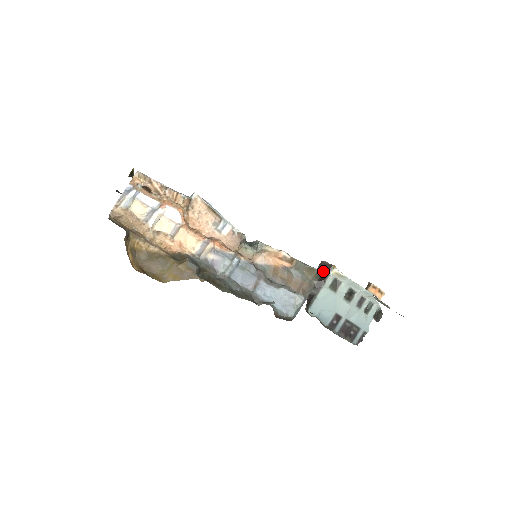
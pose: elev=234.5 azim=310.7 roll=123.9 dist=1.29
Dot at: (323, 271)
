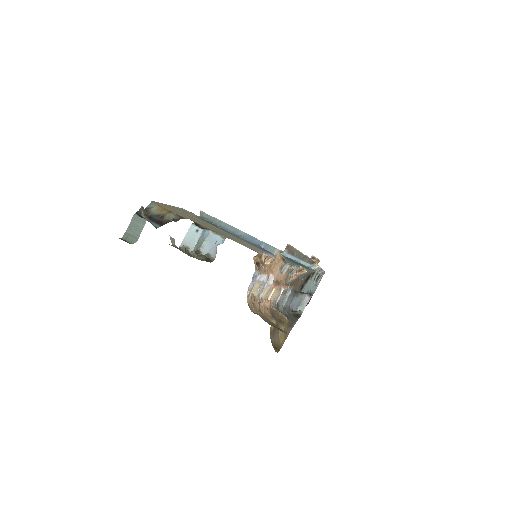
Dot at: (301, 261)
